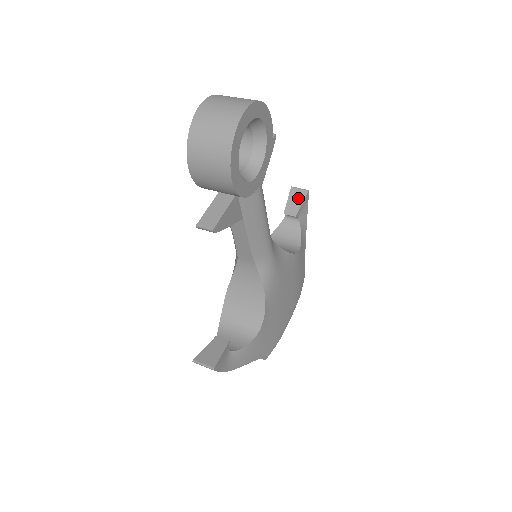
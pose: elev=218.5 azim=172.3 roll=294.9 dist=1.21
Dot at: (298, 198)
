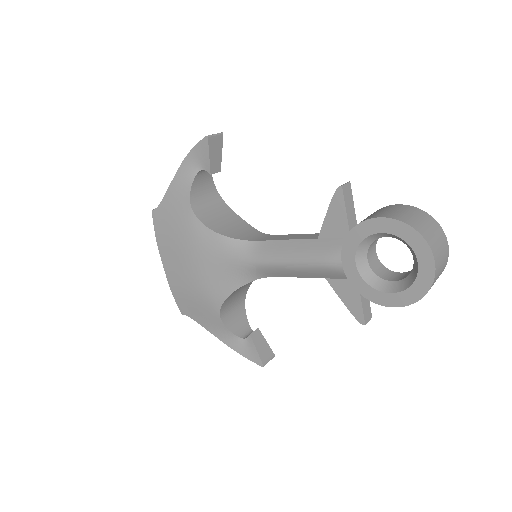
Dot at: (218, 148)
